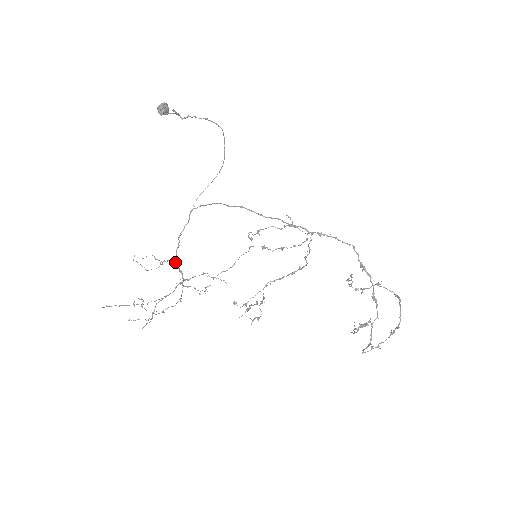
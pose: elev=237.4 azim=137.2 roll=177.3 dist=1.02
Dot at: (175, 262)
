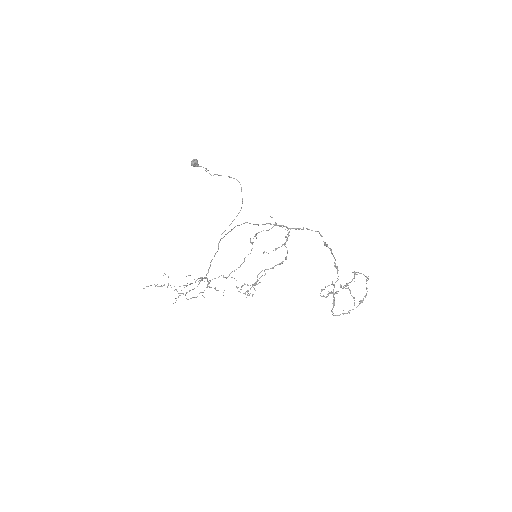
Dot at: occluded
